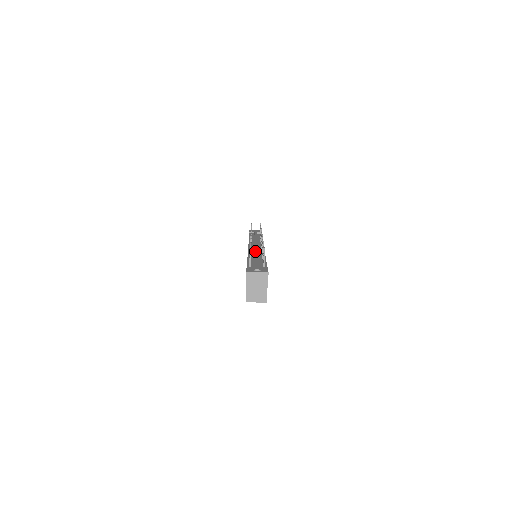
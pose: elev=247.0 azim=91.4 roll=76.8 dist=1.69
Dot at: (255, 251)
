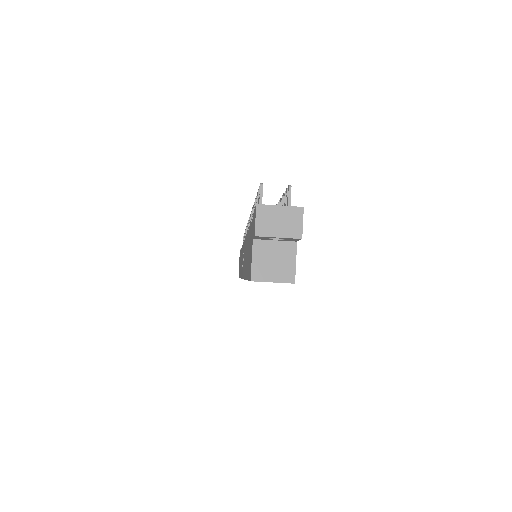
Dot at: occluded
